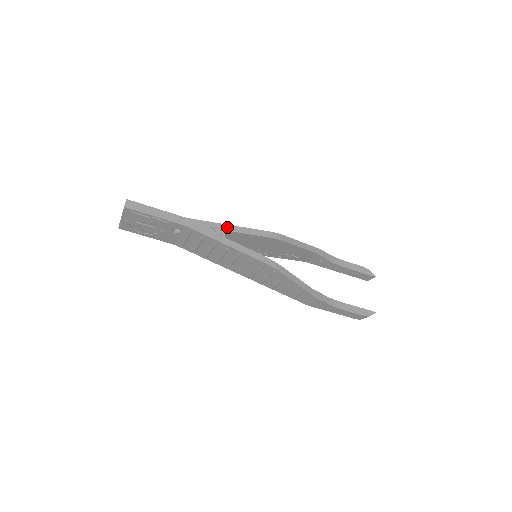
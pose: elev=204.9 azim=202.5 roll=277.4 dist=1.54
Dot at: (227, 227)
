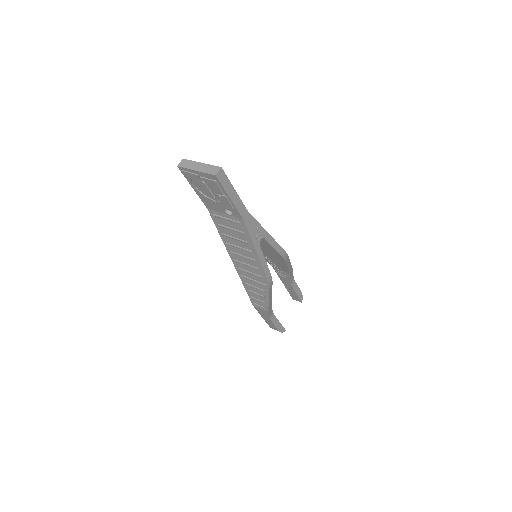
Dot at: (265, 234)
